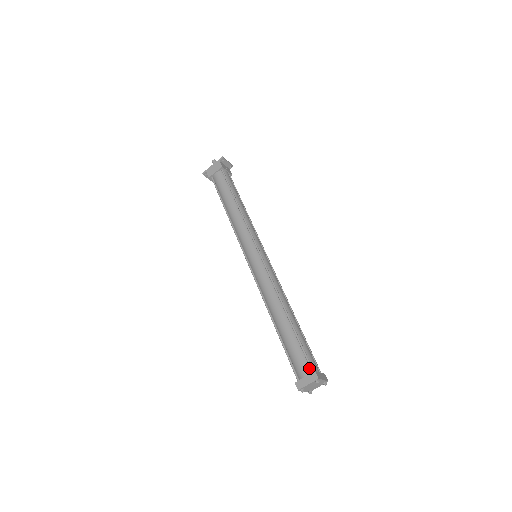
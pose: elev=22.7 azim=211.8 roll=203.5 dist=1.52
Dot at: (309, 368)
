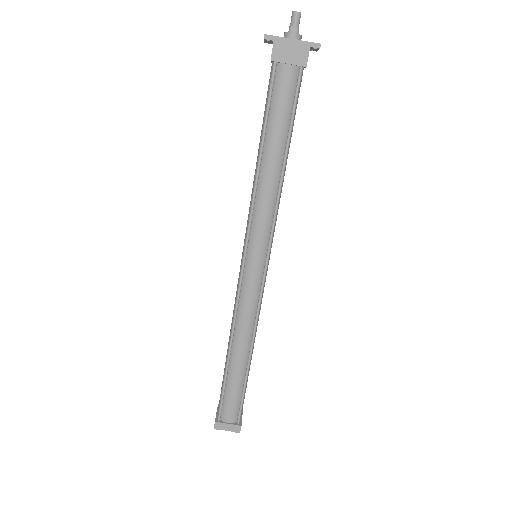
Dot at: (237, 417)
